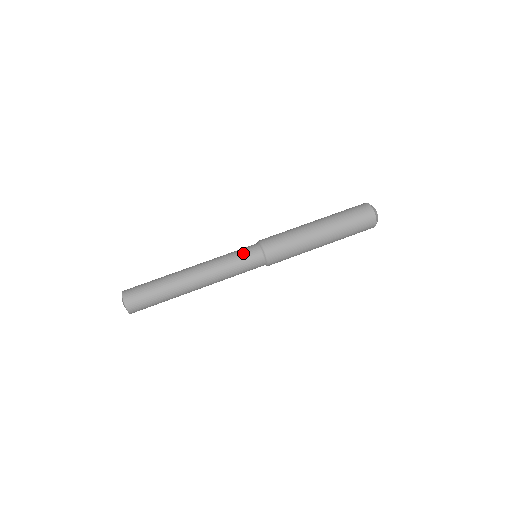
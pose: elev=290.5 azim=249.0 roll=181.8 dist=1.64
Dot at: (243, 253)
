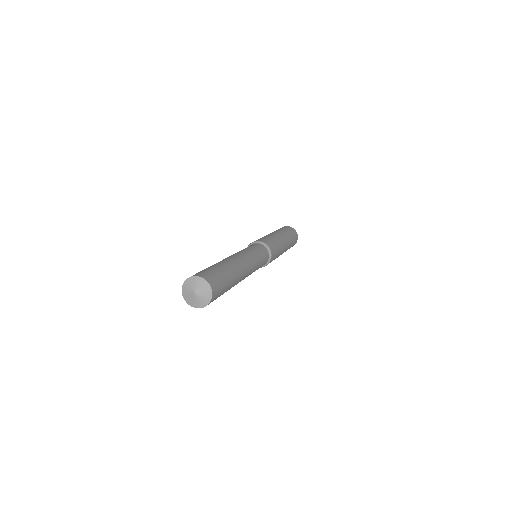
Dot at: (260, 250)
